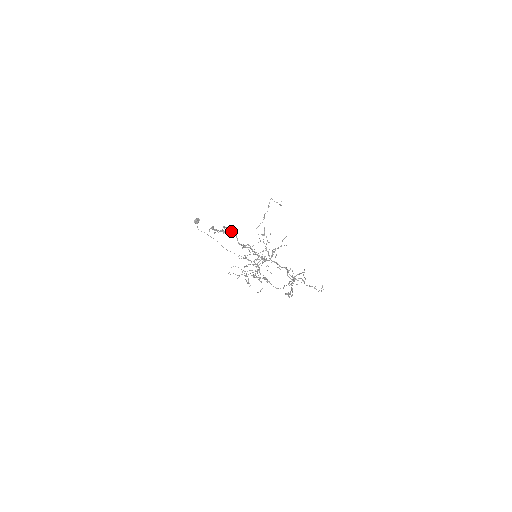
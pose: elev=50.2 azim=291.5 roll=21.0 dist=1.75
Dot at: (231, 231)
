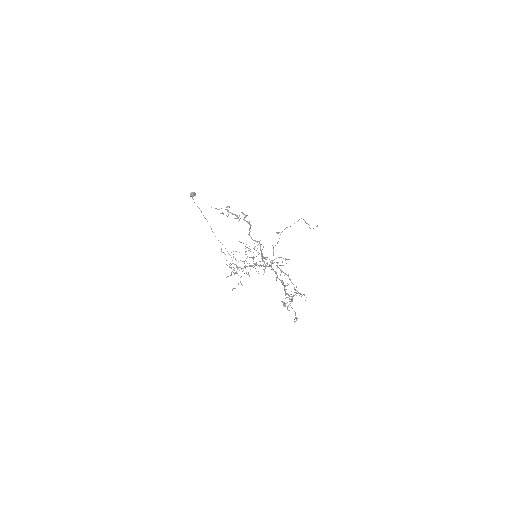
Dot at: (247, 221)
